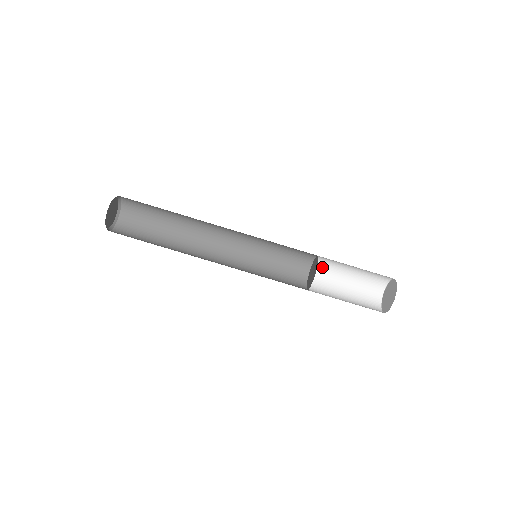
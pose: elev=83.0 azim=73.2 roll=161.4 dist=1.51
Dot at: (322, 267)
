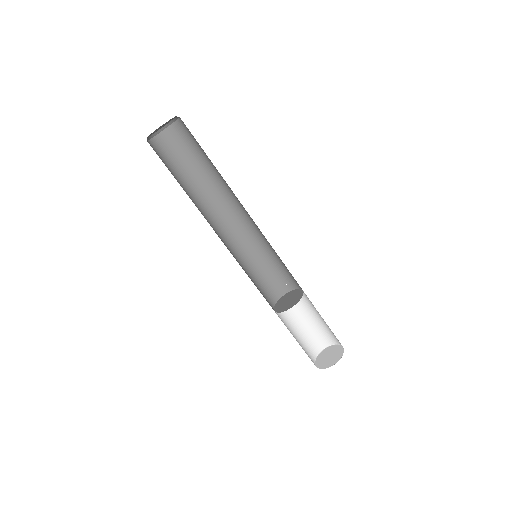
Dot at: occluded
